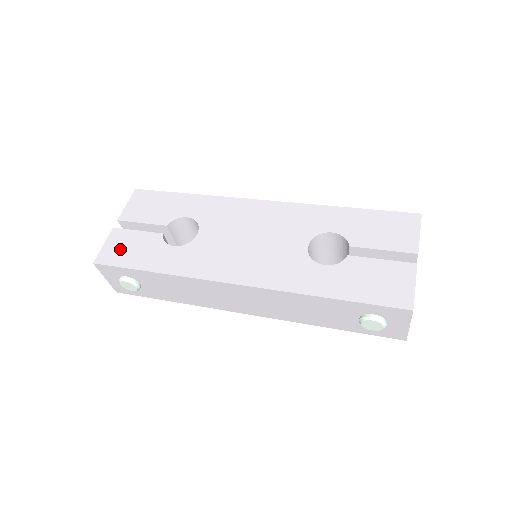
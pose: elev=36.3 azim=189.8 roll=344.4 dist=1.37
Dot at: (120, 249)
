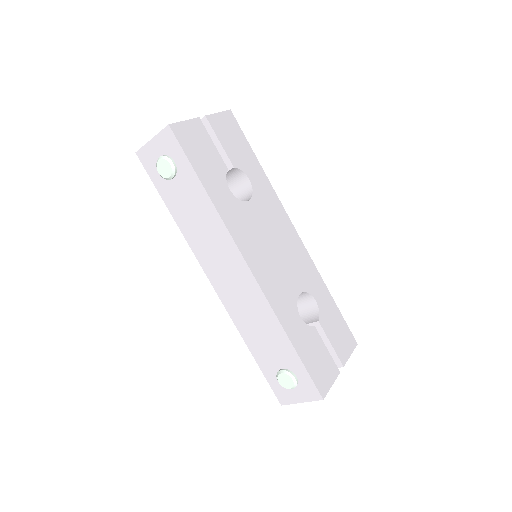
Dot at: (194, 141)
